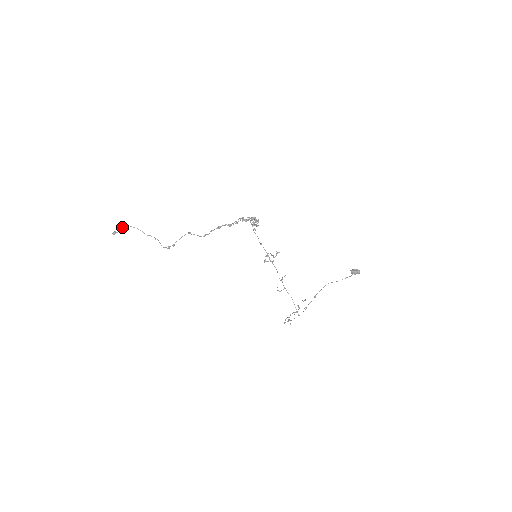
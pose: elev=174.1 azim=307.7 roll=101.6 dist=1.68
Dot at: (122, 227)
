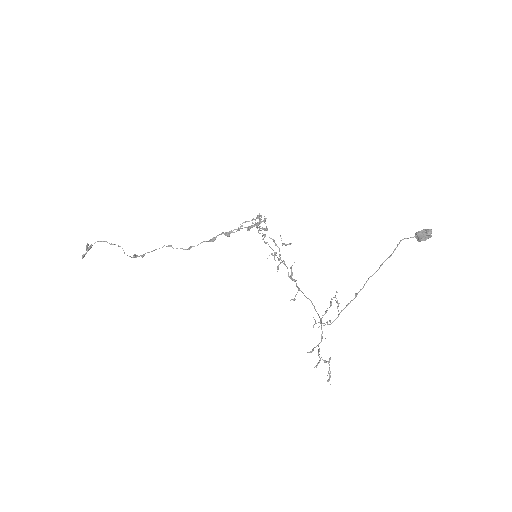
Dot at: (91, 246)
